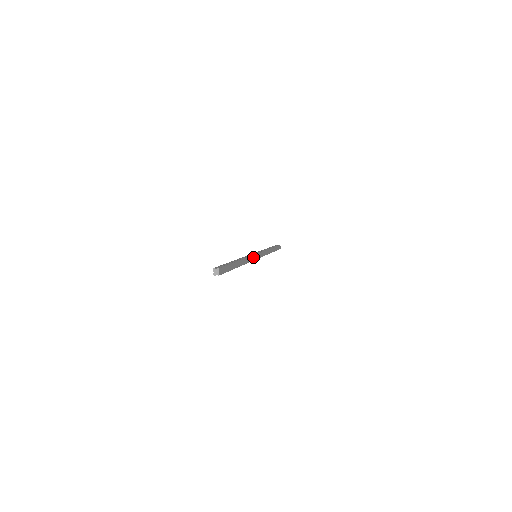
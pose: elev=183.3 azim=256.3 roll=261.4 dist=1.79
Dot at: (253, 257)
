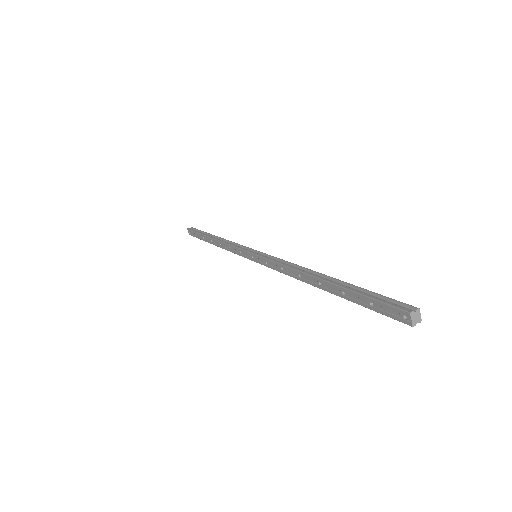
Dot at: (274, 259)
